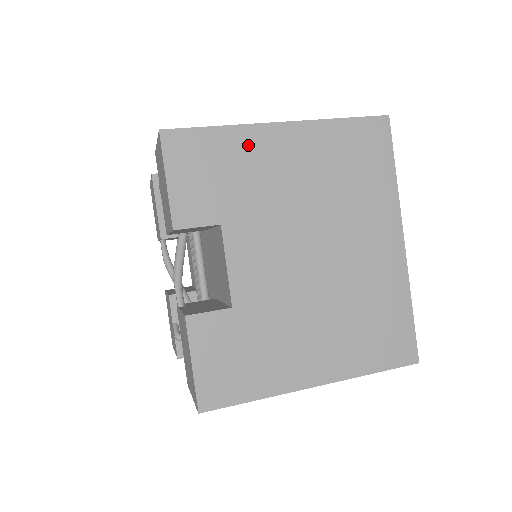
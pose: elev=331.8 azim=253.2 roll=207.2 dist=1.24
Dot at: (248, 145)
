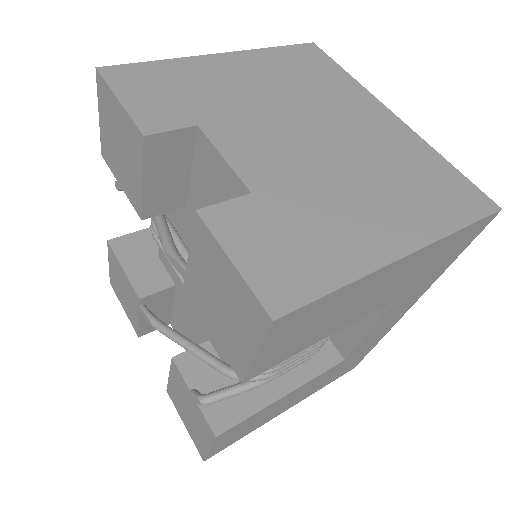
Dot at: (195, 69)
